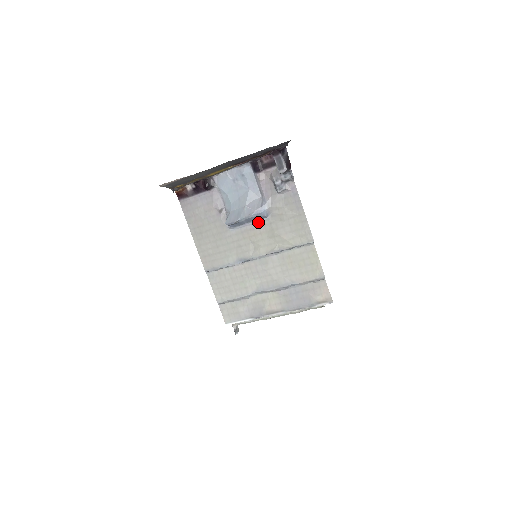
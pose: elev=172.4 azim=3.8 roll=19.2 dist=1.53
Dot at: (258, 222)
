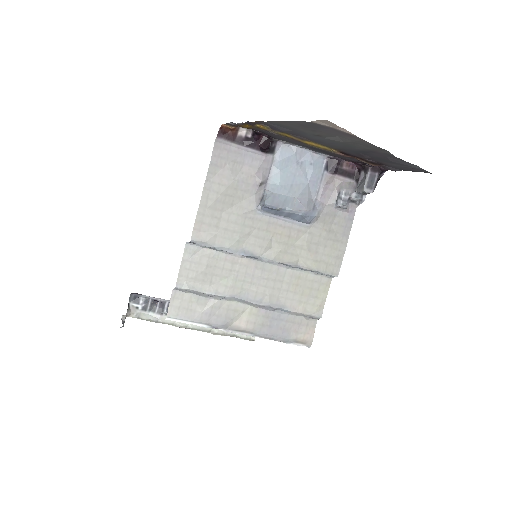
Dot at: (294, 223)
